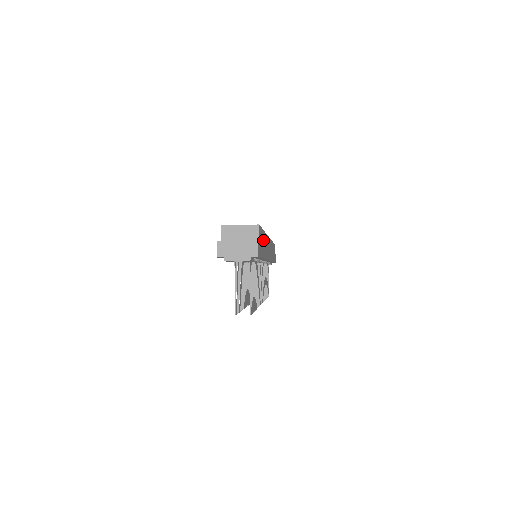
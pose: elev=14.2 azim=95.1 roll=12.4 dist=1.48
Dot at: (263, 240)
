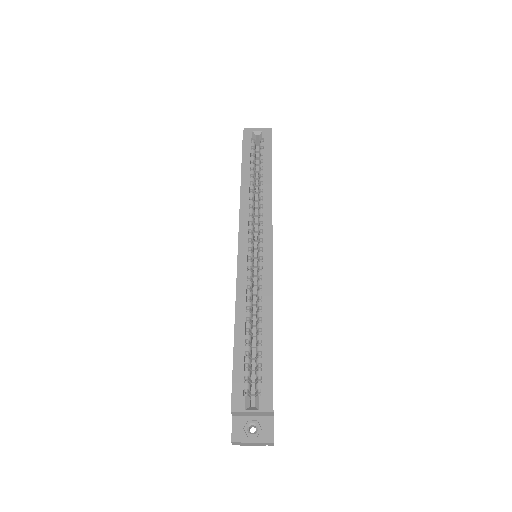
Dot at: occluded
